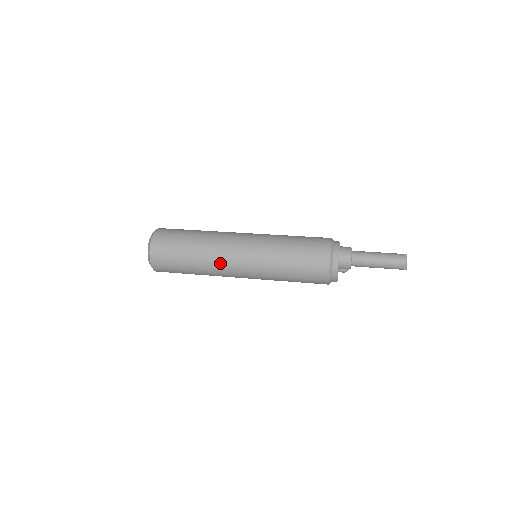
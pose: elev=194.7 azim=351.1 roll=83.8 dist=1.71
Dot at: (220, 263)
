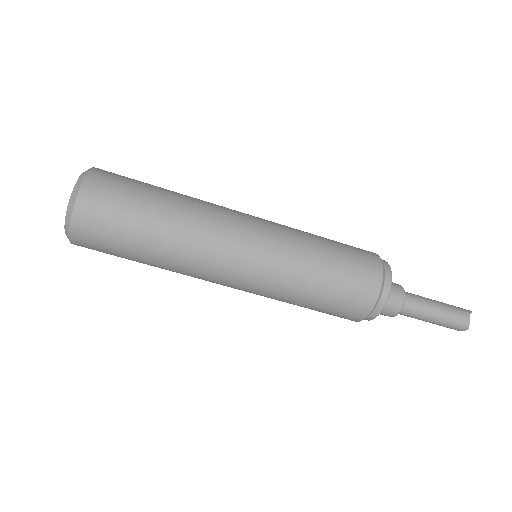
Dot at: (197, 277)
